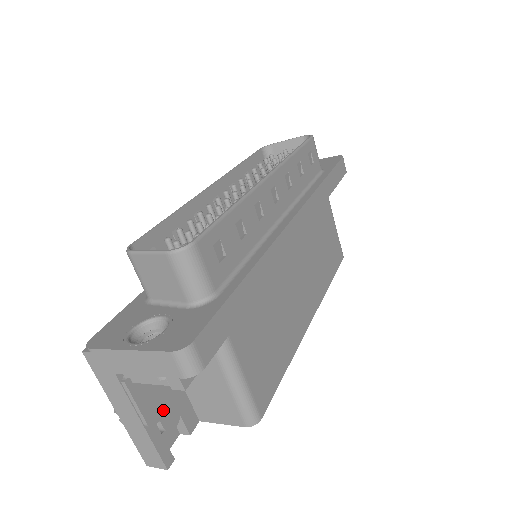
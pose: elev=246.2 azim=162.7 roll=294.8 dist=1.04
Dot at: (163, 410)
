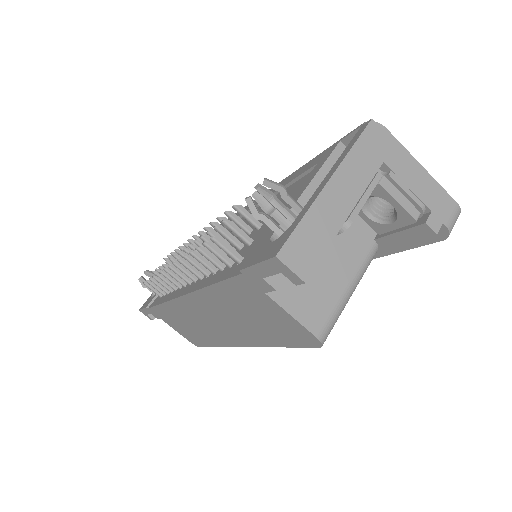
Dot at: occluded
